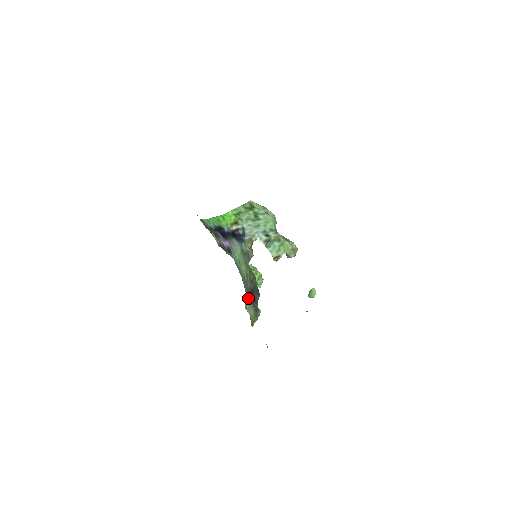
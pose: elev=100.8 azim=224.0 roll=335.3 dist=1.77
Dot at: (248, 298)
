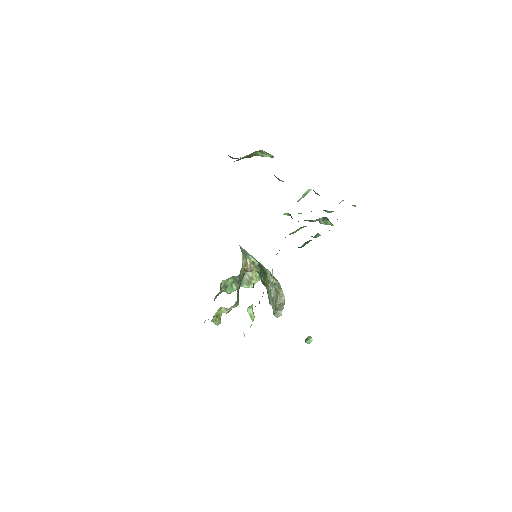
Dot at: occluded
